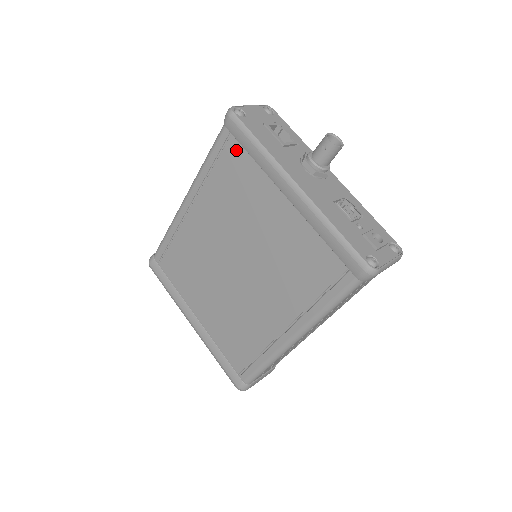
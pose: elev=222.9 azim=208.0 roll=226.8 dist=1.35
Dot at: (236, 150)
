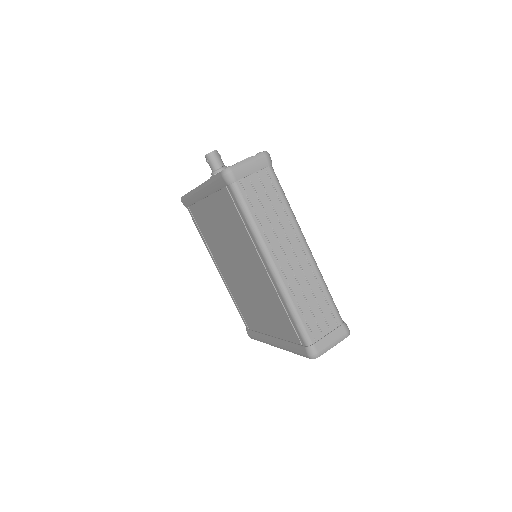
Dot at: (193, 211)
